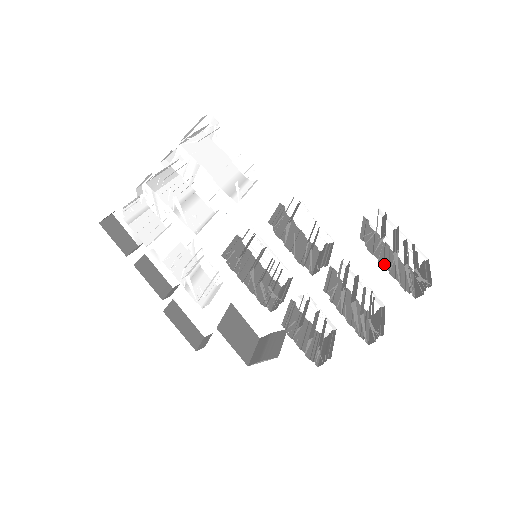
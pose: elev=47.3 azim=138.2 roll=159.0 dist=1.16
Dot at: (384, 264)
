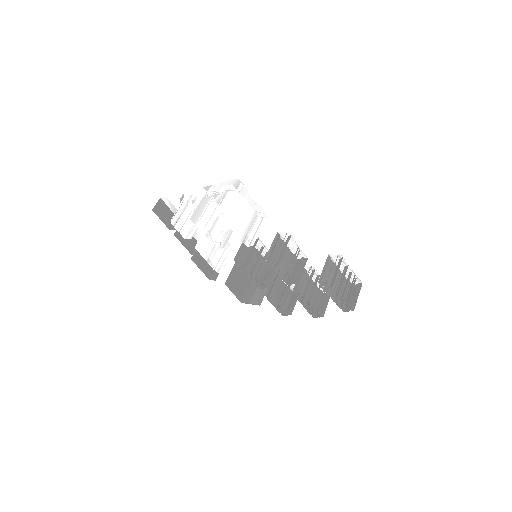
Dot at: (330, 293)
